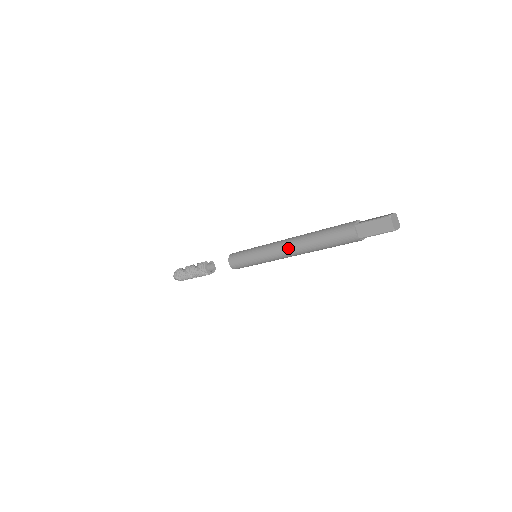
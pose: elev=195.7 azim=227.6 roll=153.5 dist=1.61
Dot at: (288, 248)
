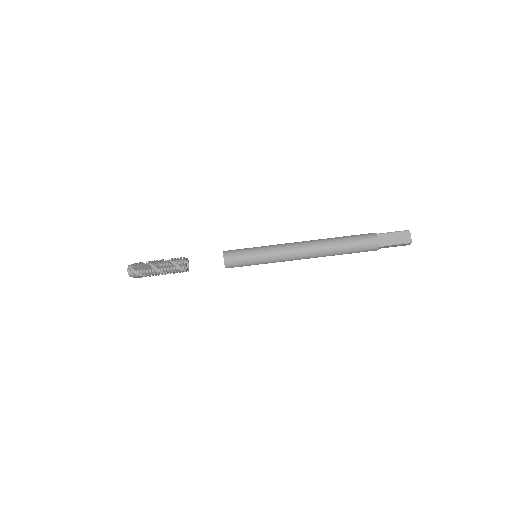
Dot at: (305, 248)
